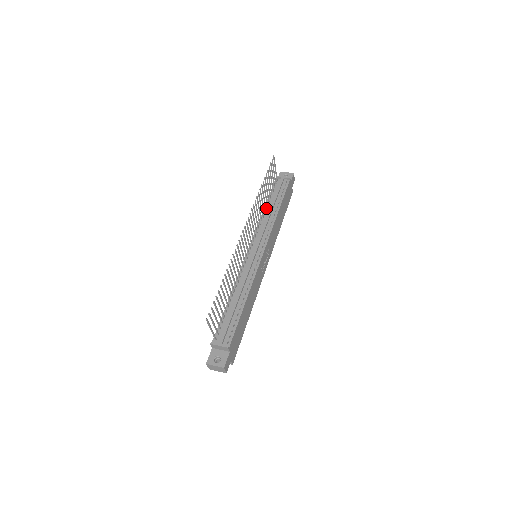
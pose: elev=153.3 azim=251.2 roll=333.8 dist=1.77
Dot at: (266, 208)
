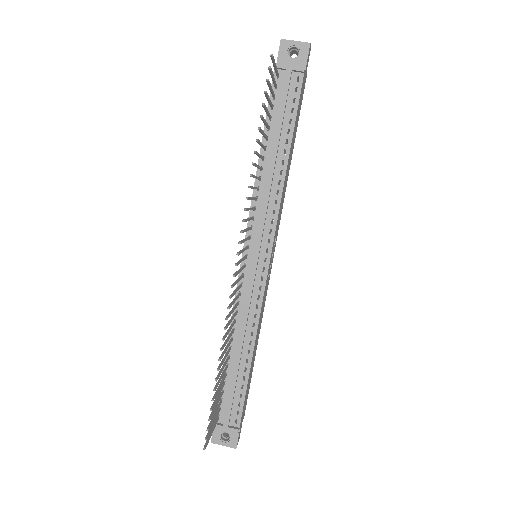
Dot at: (263, 157)
